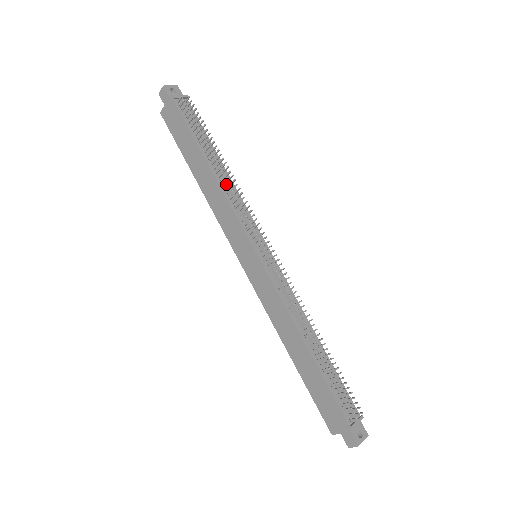
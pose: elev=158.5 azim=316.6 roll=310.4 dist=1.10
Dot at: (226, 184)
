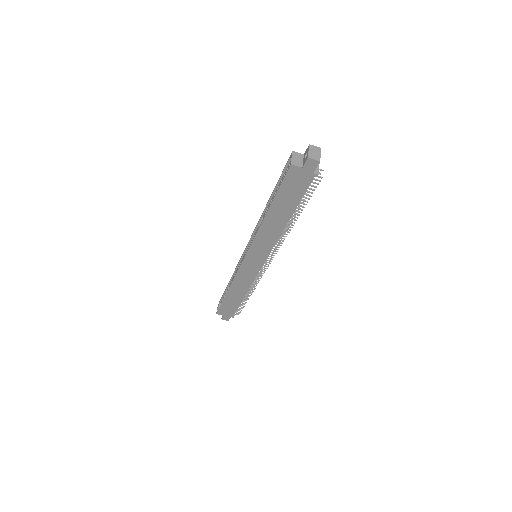
Dot at: occluded
